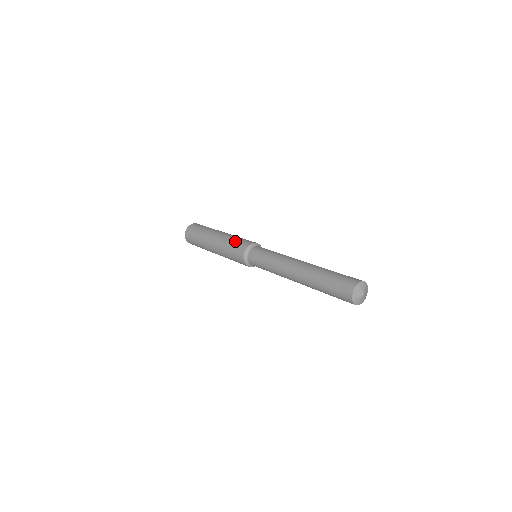
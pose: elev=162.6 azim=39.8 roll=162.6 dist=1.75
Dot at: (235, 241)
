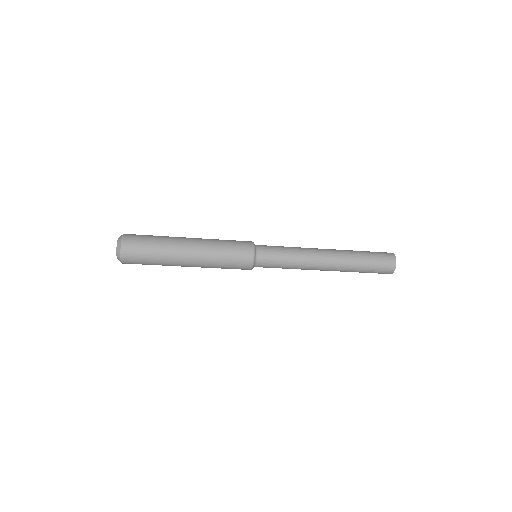
Dot at: (229, 245)
